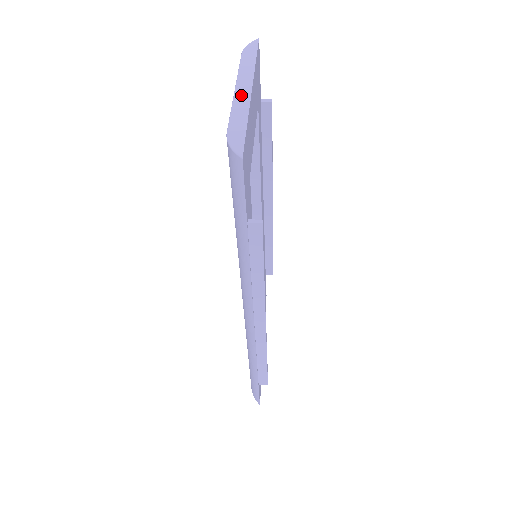
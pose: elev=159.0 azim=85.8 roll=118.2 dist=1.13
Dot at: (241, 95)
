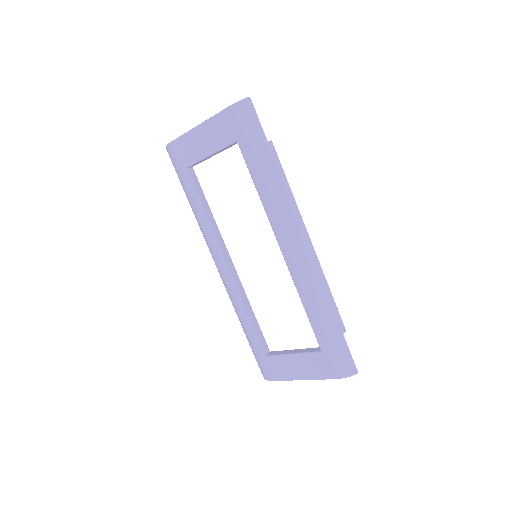
Dot at: (206, 121)
